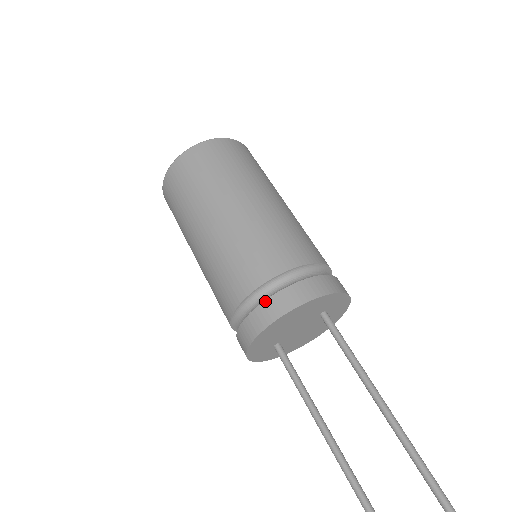
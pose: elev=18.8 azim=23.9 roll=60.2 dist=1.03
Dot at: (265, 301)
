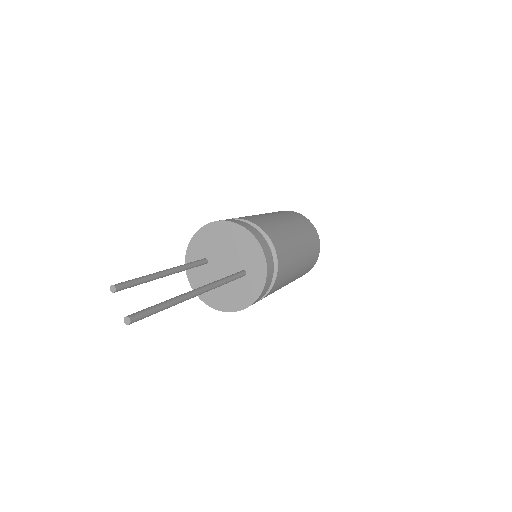
Dot at: (238, 220)
